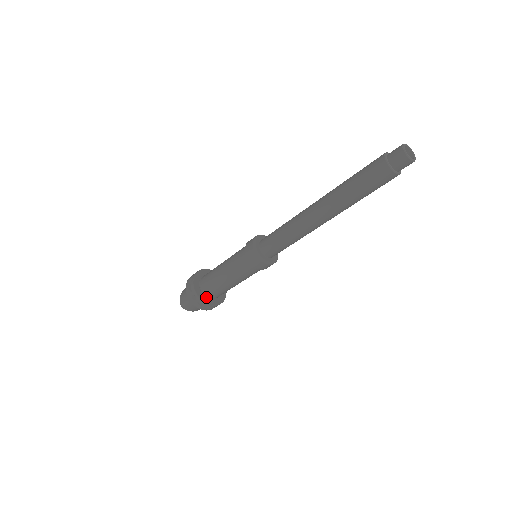
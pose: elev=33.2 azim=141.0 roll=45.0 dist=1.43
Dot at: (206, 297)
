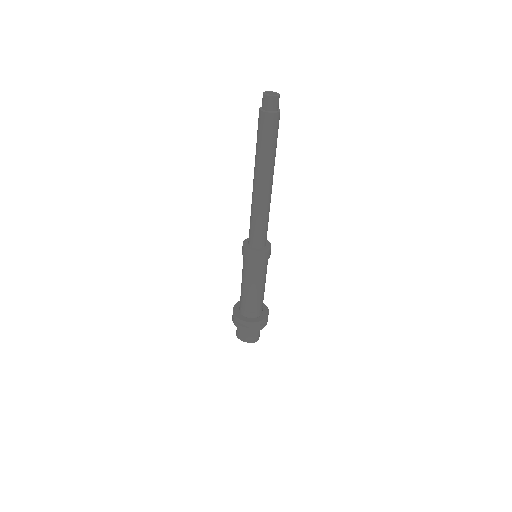
Dot at: (241, 315)
